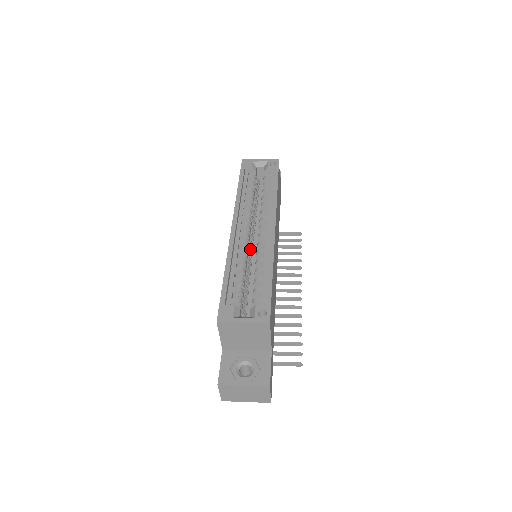
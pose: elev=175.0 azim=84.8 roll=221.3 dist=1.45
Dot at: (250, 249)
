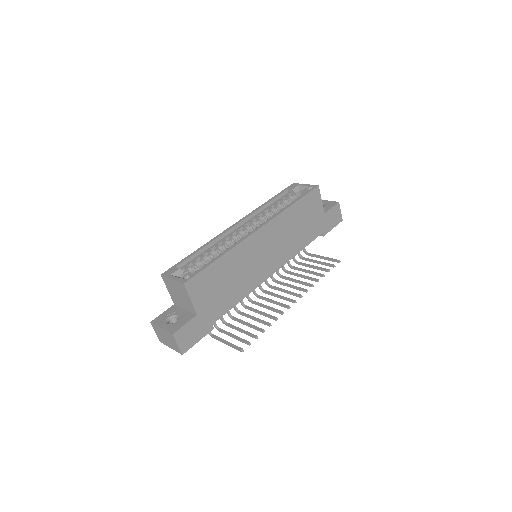
Dot at: occluded
